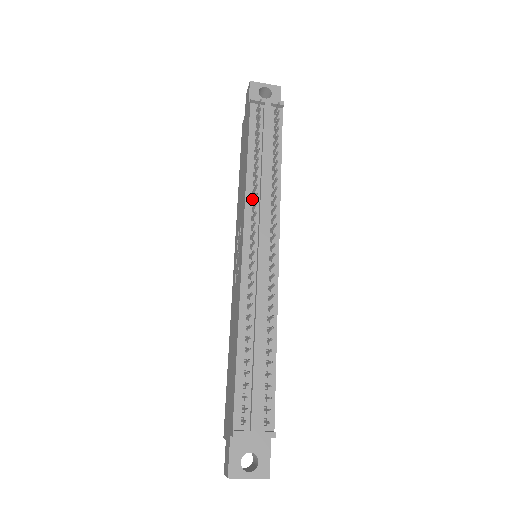
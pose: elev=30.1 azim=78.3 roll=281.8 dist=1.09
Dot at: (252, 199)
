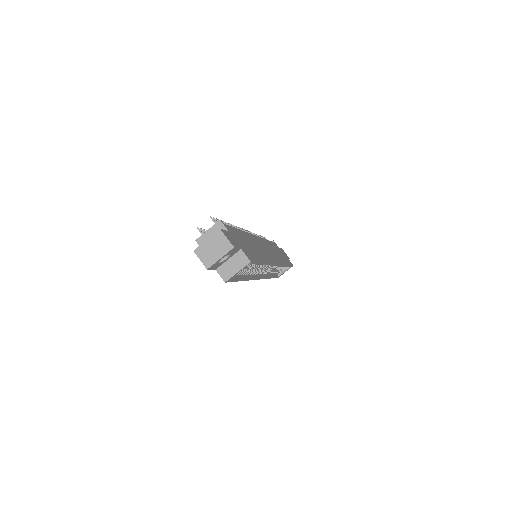
Dot at: occluded
